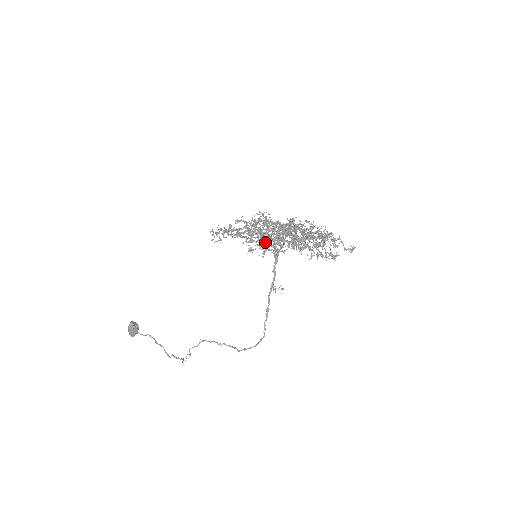
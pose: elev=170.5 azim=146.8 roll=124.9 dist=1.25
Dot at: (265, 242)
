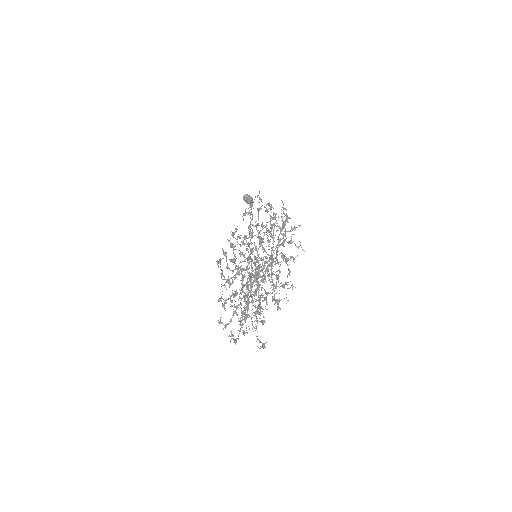
Dot at: (228, 267)
